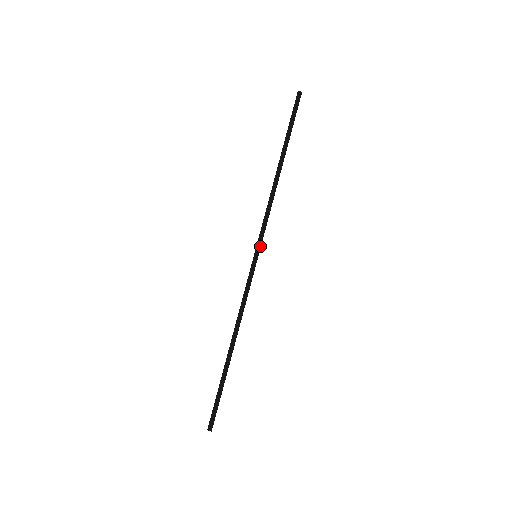
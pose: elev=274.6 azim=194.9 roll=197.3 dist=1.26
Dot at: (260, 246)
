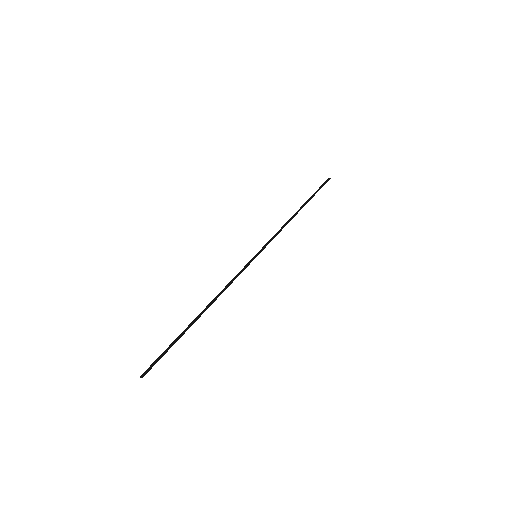
Dot at: (262, 250)
